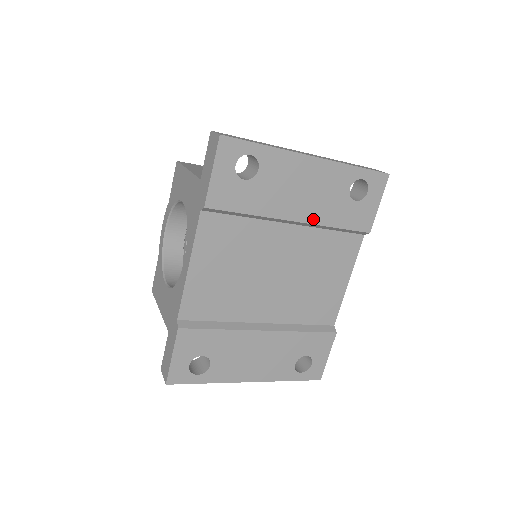
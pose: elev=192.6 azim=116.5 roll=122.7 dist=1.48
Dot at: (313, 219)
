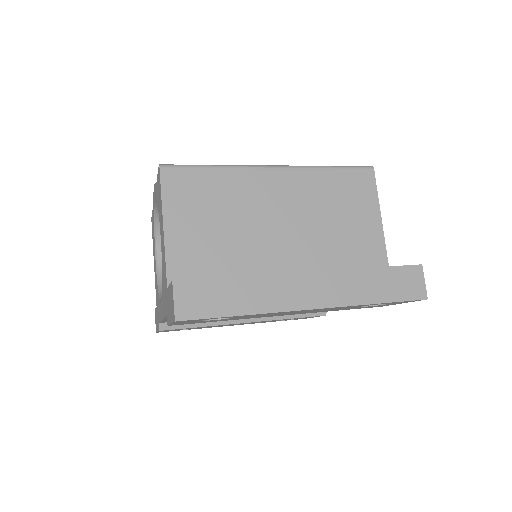
Dot at: occluded
